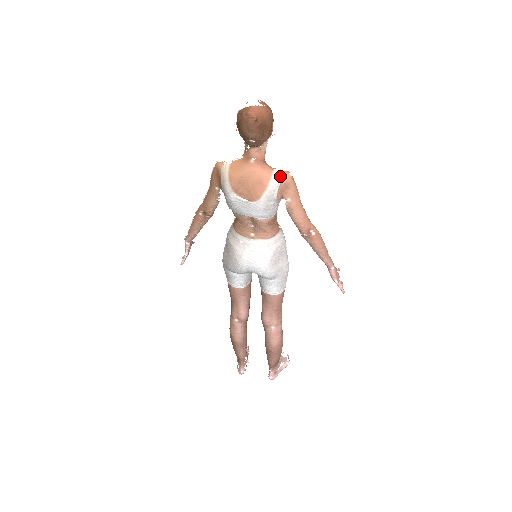
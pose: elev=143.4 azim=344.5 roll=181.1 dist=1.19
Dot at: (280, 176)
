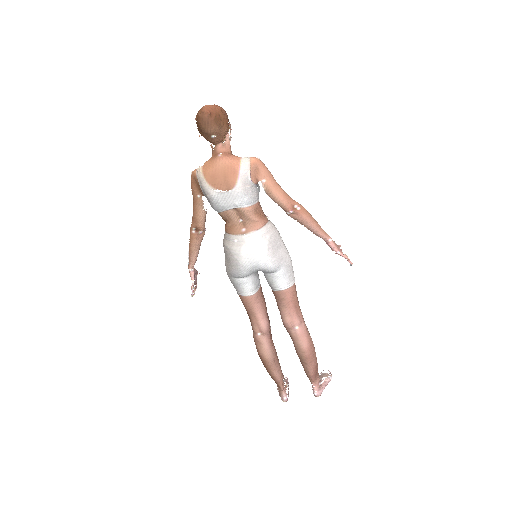
Dot at: (248, 160)
